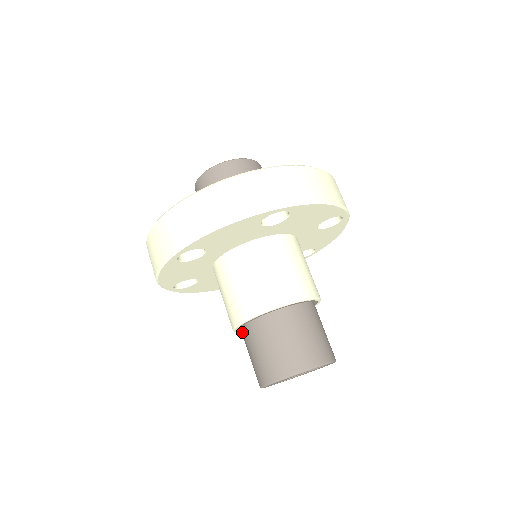
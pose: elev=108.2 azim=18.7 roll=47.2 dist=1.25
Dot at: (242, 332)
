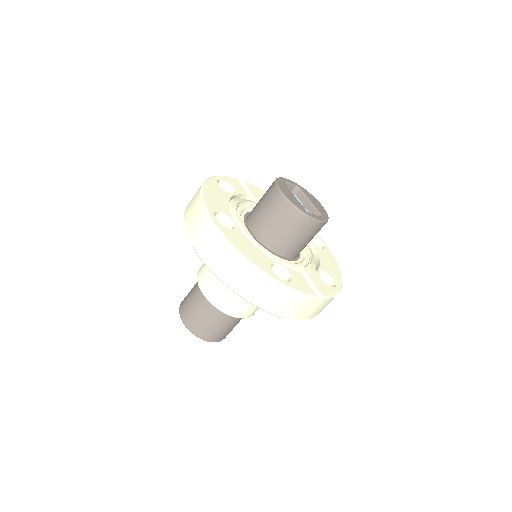
Dot at: occluded
